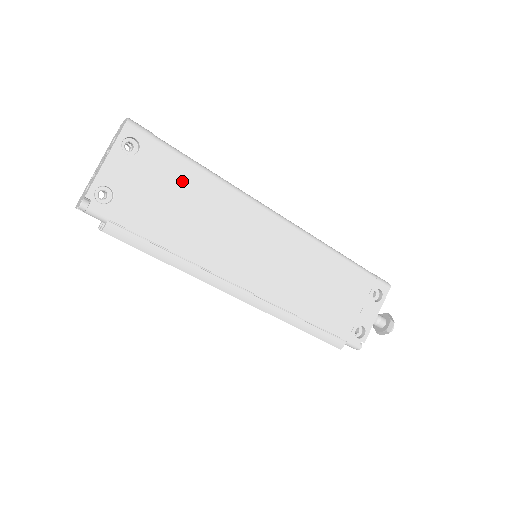
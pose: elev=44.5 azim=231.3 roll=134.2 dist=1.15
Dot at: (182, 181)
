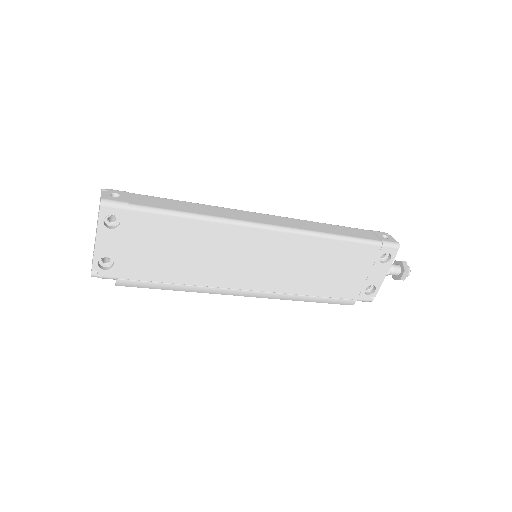
Dot at: (166, 232)
